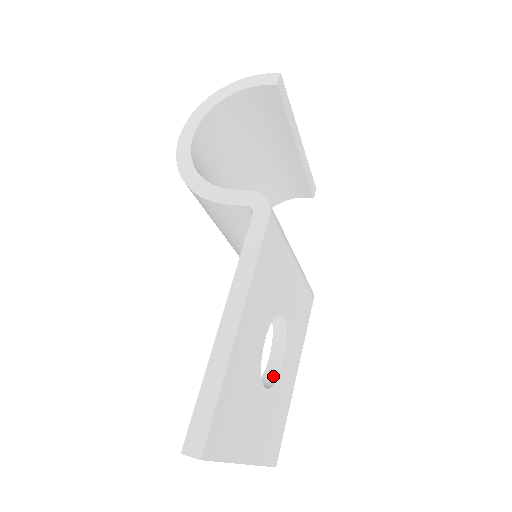
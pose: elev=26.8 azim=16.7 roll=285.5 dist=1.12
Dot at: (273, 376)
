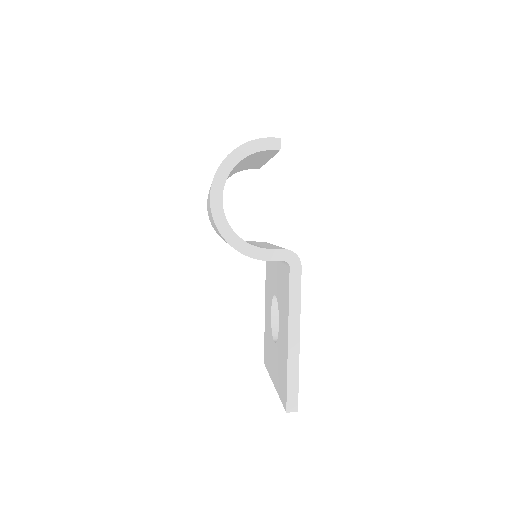
Dot at: (278, 327)
